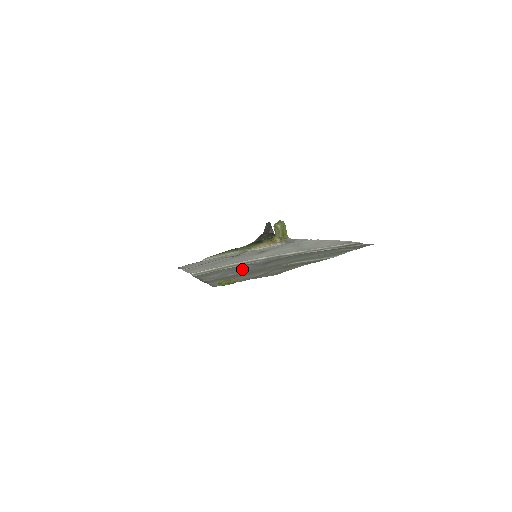
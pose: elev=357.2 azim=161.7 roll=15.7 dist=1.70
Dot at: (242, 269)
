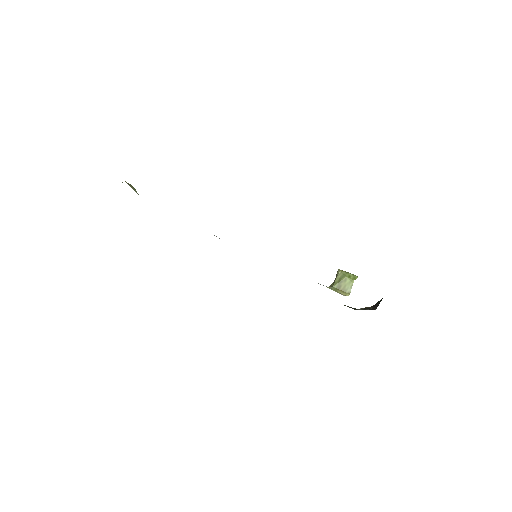
Dot at: occluded
